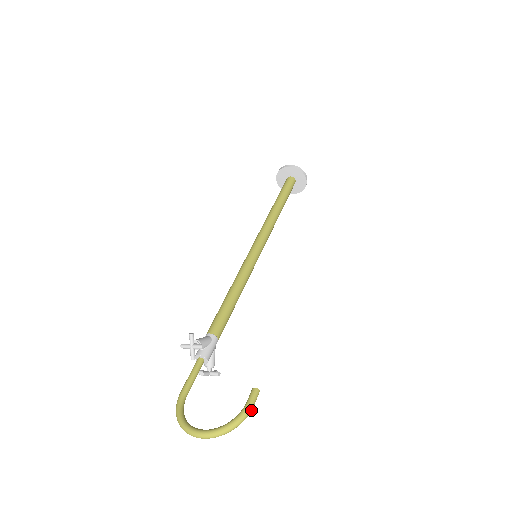
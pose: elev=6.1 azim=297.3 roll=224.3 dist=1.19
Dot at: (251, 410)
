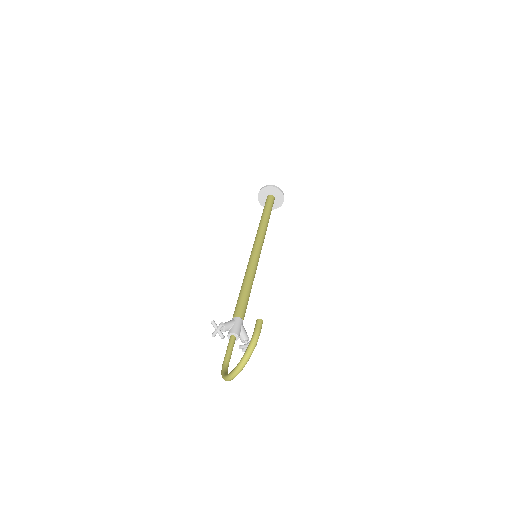
Dot at: (258, 334)
